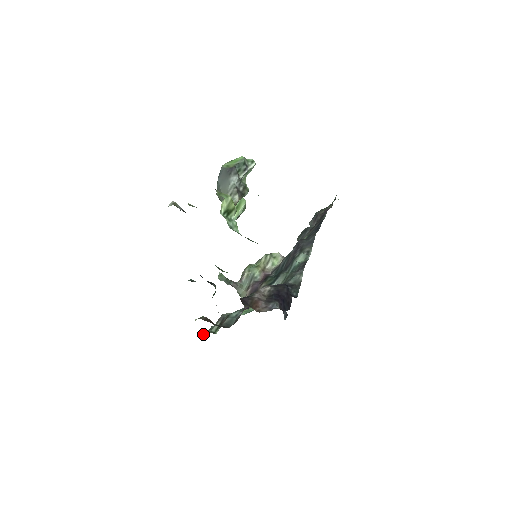
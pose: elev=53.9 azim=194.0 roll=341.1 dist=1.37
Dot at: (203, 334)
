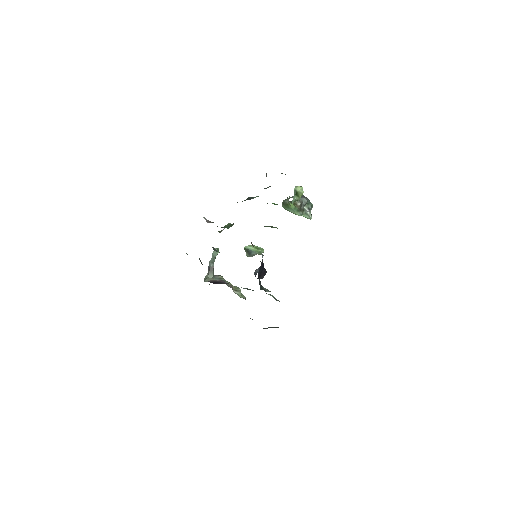
Dot at: occluded
